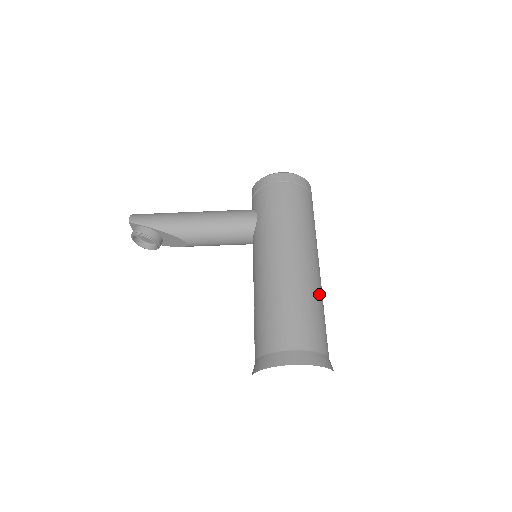
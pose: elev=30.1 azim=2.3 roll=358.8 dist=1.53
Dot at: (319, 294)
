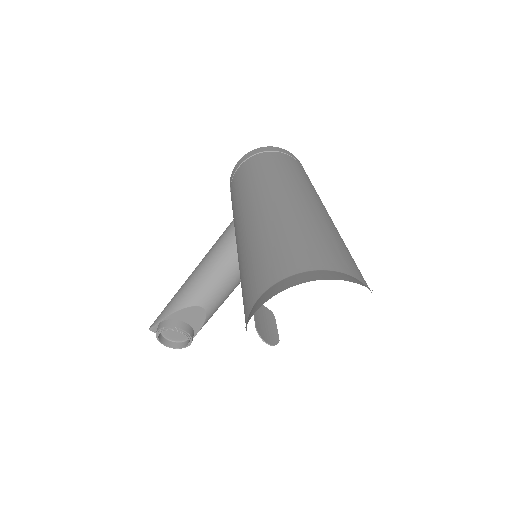
Dot at: (302, 216)
